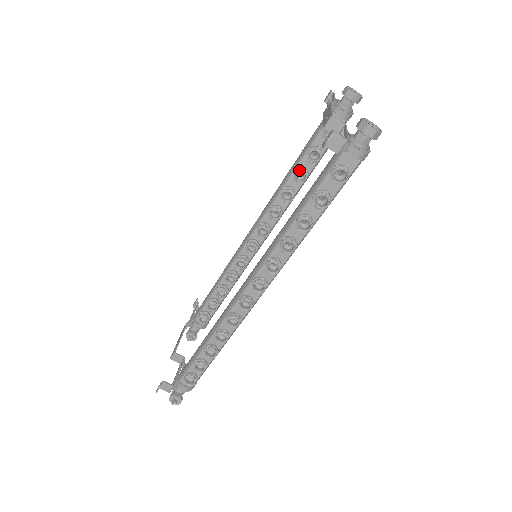
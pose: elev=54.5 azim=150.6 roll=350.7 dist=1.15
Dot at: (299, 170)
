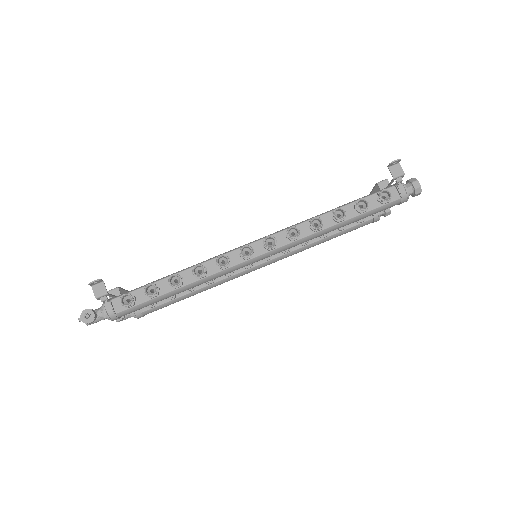
Dot at: occluded
